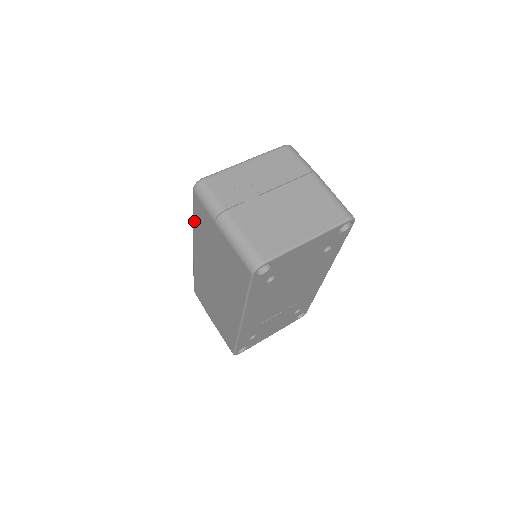
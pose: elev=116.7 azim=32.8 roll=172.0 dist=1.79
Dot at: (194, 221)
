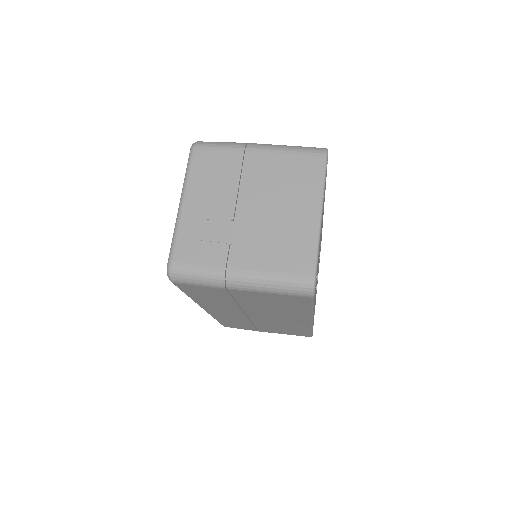
Dot at: (191, 297)
